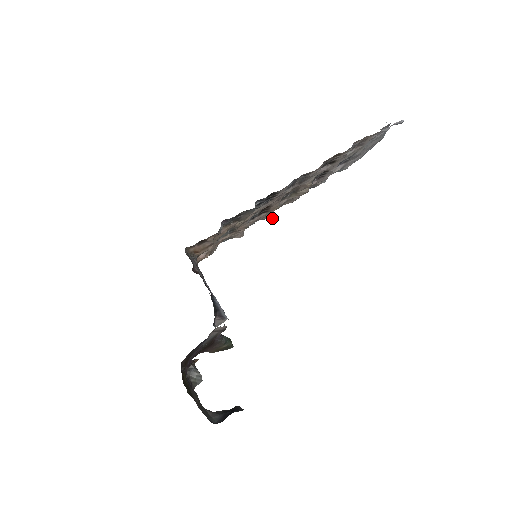
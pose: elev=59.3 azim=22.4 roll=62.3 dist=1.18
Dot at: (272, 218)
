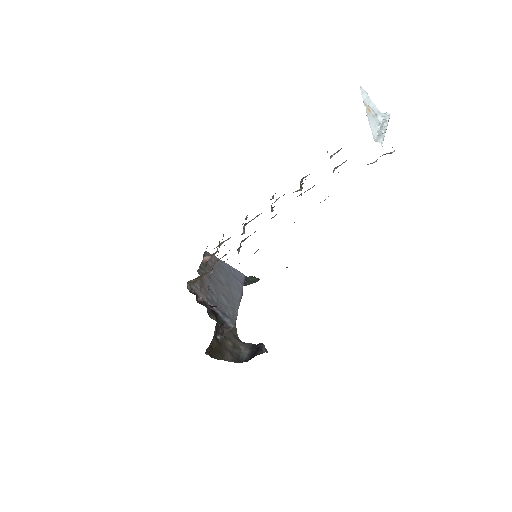
Dot at: (273, 198)
